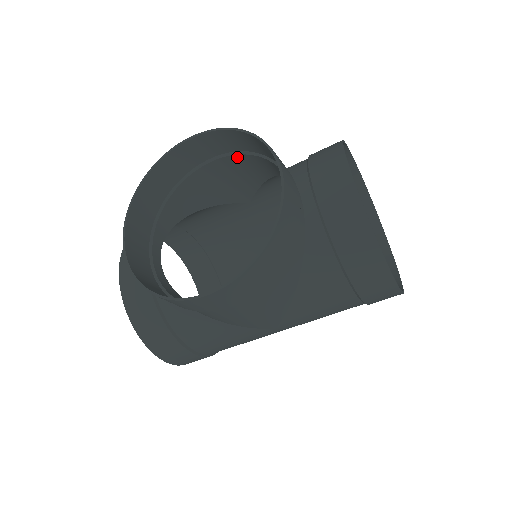
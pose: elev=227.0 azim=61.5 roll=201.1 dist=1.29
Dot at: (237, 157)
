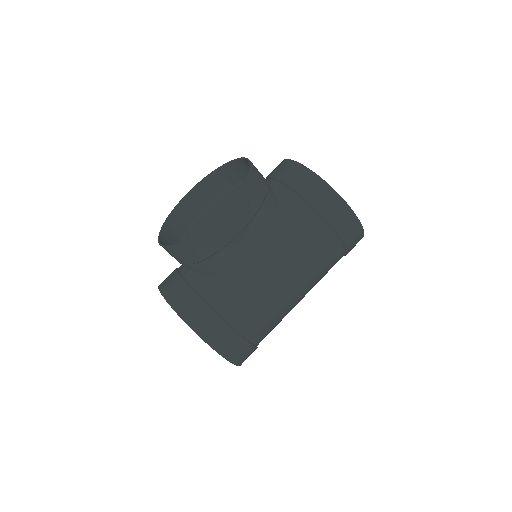
Dot at: (223, 199)
